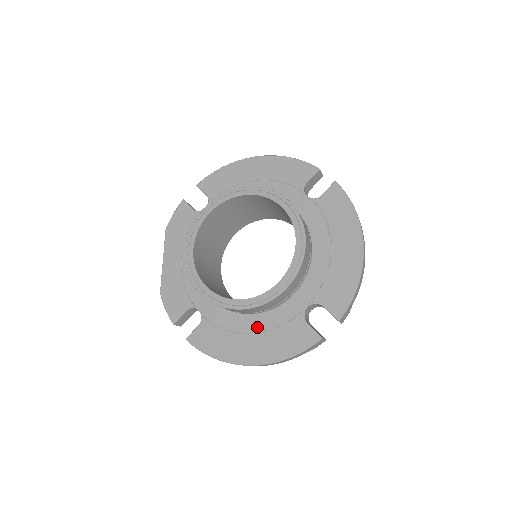
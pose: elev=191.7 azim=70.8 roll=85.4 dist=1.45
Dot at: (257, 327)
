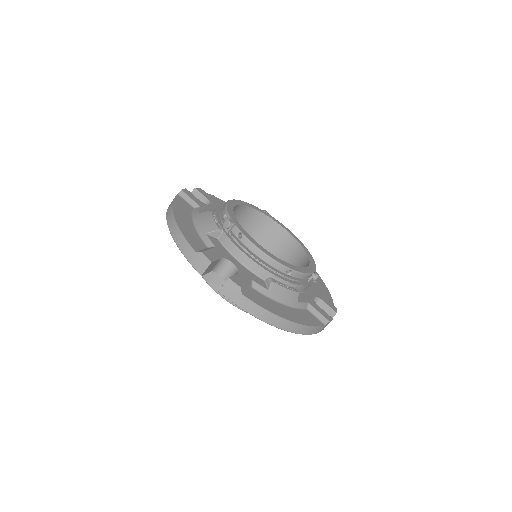
Dot at: occluded
